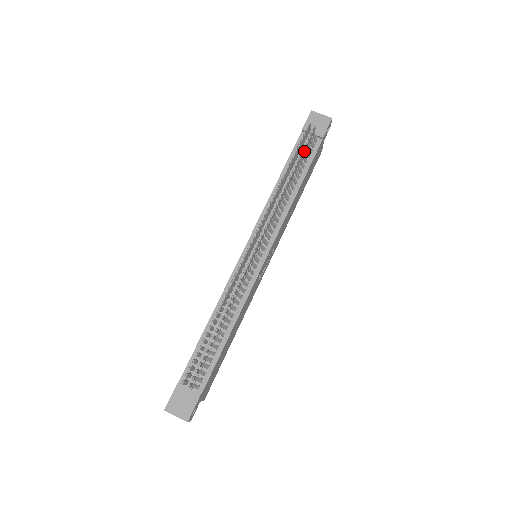
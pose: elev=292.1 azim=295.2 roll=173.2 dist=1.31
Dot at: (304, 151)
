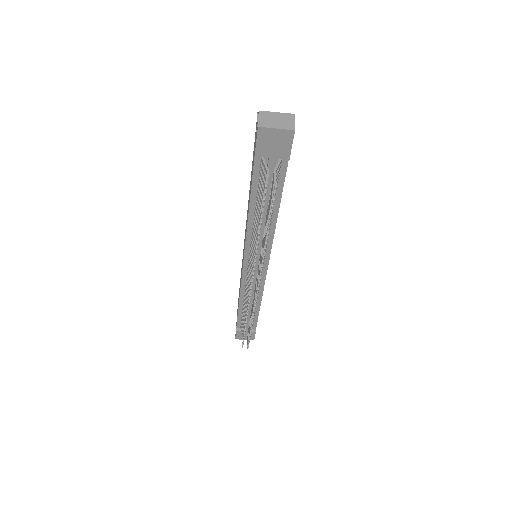
Dot at: occluded
